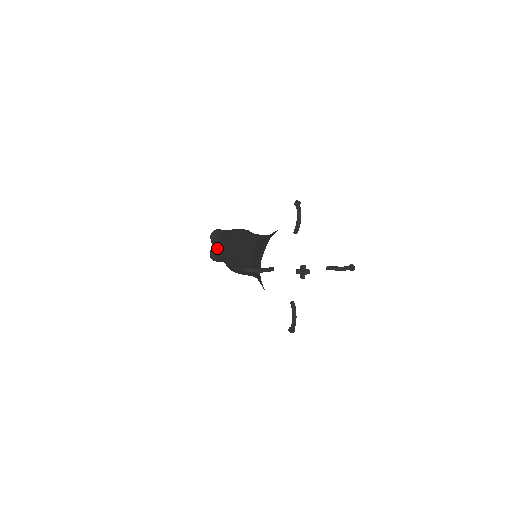
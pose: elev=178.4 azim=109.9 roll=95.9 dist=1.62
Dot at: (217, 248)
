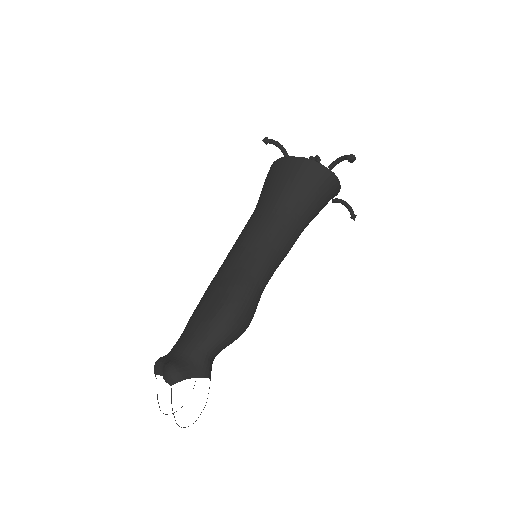
Dot at: (181, 338)
